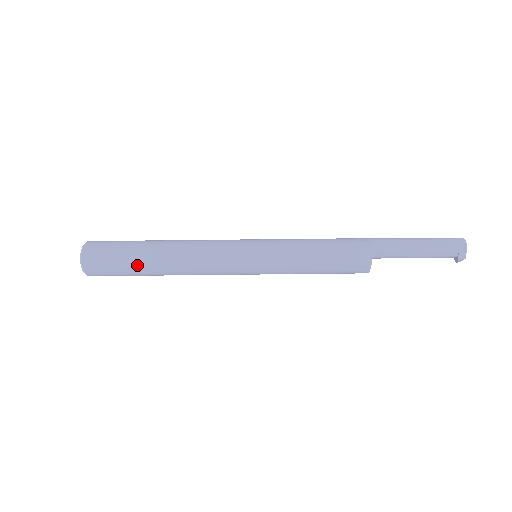
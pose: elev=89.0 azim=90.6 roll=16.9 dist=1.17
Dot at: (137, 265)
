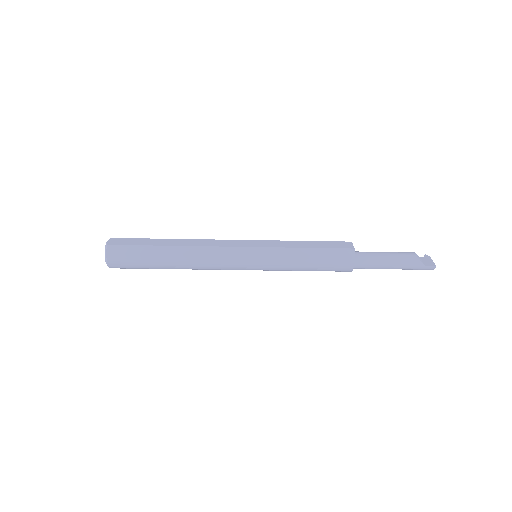
Dot at: occluded
